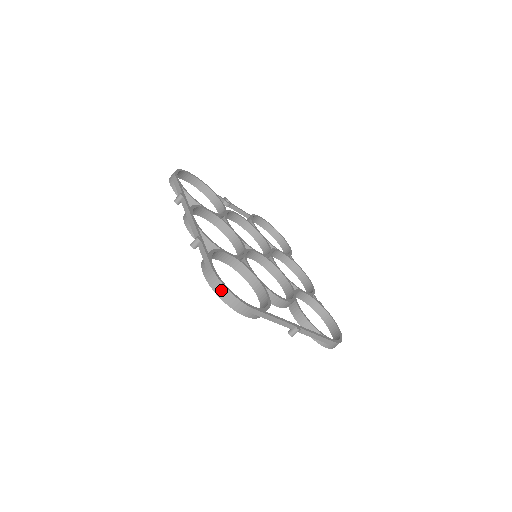
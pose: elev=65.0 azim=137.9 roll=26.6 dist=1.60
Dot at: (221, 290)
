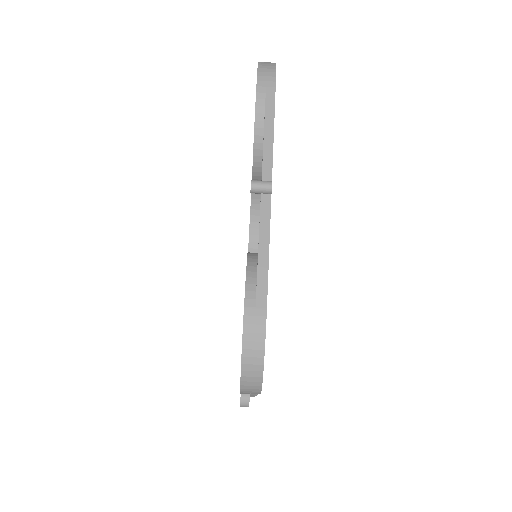
Dot at: (268, 62)
